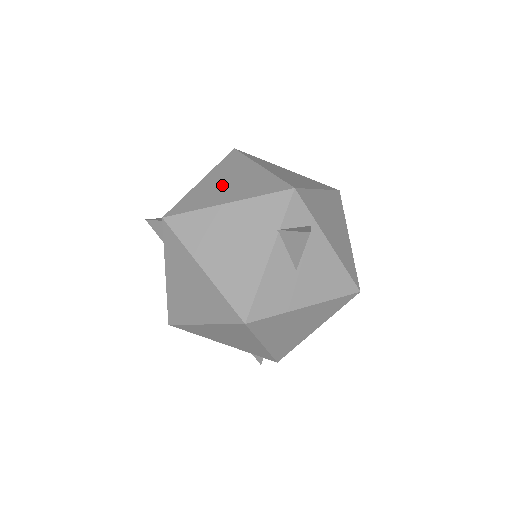
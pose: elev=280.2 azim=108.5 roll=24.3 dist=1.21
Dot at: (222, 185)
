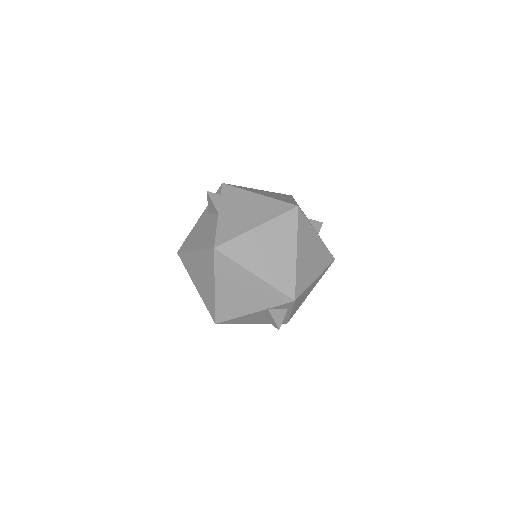
Dot at: (264, 250)
